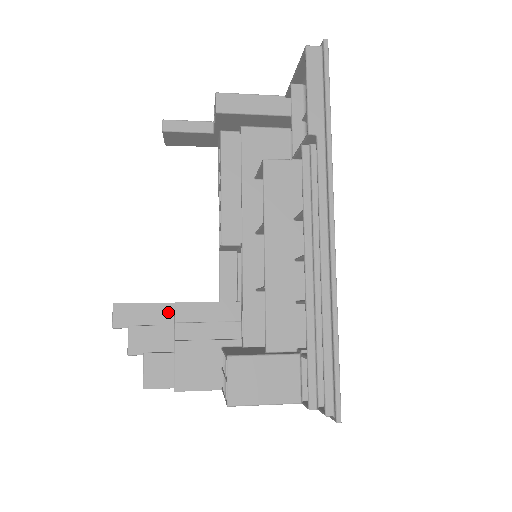
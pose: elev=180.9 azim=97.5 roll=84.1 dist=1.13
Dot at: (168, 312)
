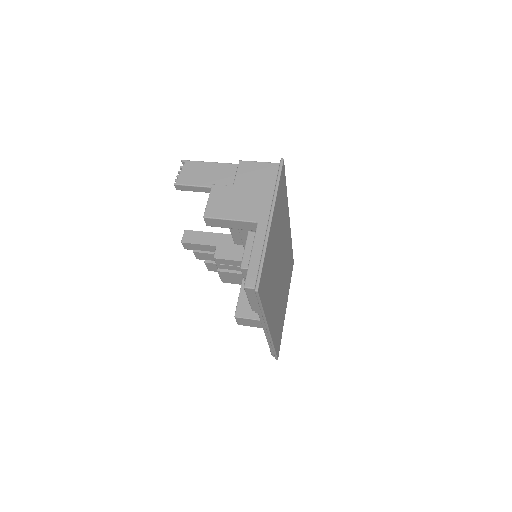
Dot at: (213, 248)
